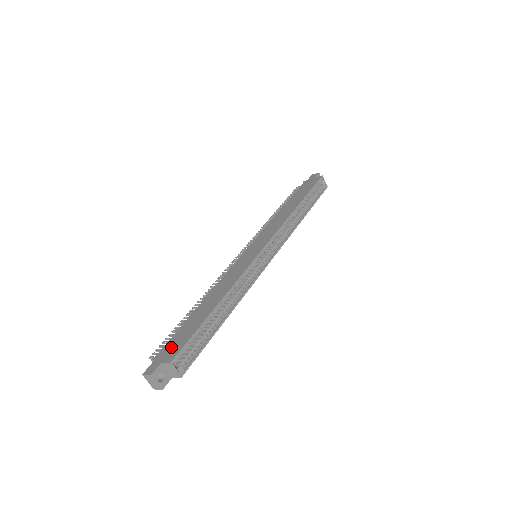
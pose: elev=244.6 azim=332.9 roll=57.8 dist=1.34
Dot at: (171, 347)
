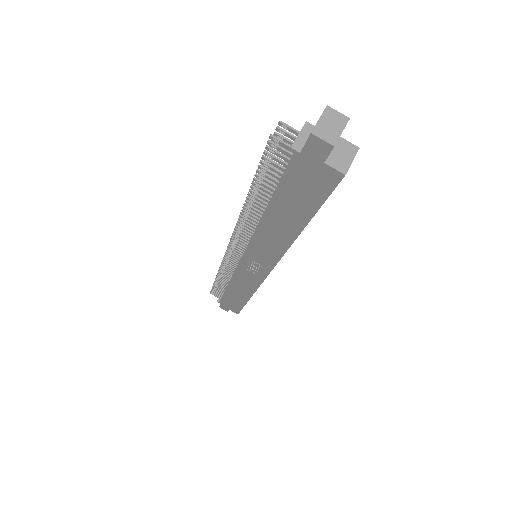
Dot at: occluded
